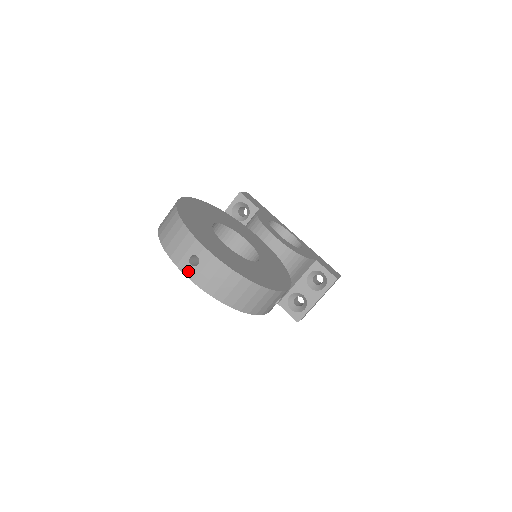
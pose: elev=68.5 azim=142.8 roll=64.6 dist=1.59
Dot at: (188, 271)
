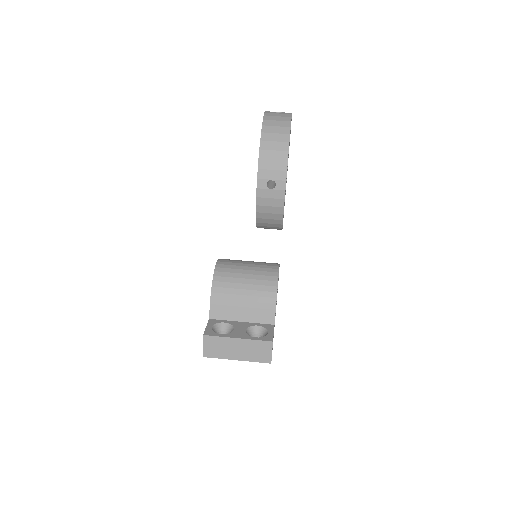
Dot at: (269, 112)
